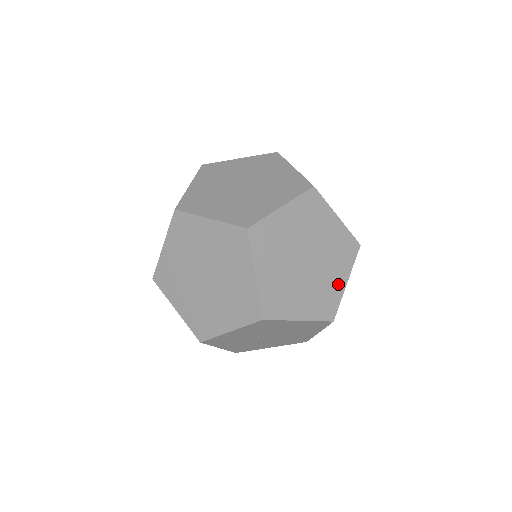
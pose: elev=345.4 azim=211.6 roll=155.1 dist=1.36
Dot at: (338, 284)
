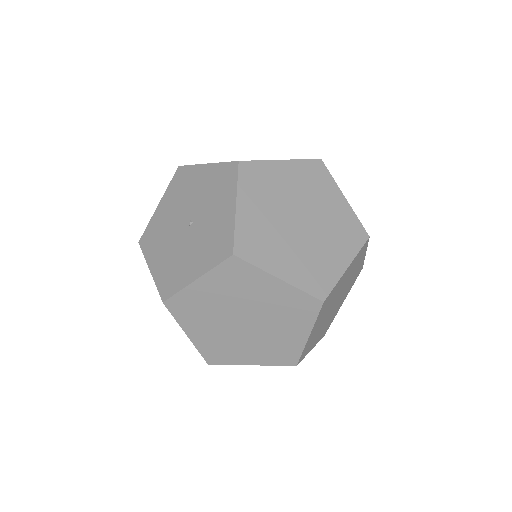
Dot at: (339, 307)
